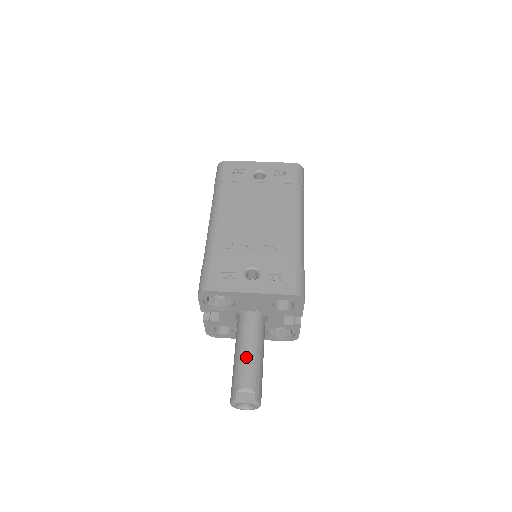
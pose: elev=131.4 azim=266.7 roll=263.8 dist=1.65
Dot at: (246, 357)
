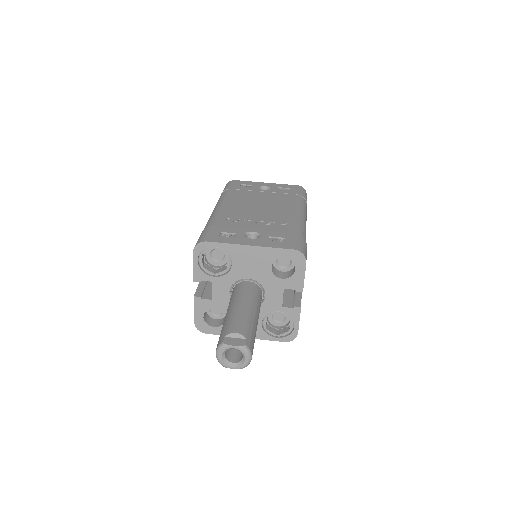
Dot at: (239, 310)
